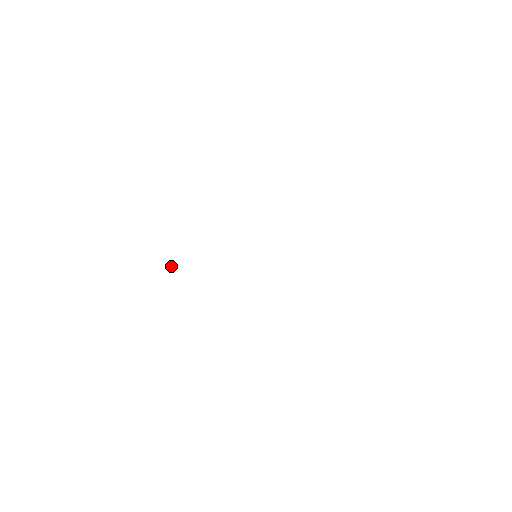
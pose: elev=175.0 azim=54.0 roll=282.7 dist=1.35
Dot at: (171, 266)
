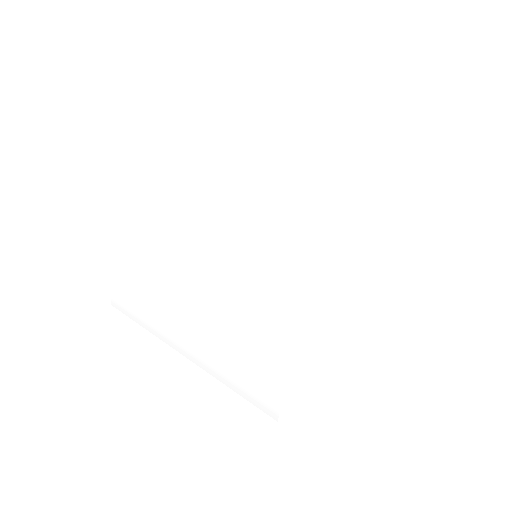
Dot at: (165, 236)
